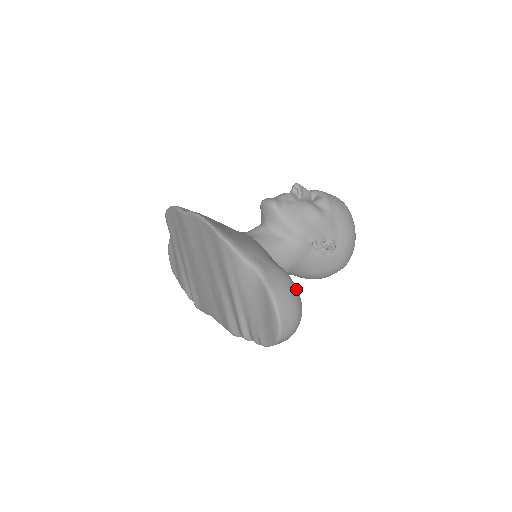
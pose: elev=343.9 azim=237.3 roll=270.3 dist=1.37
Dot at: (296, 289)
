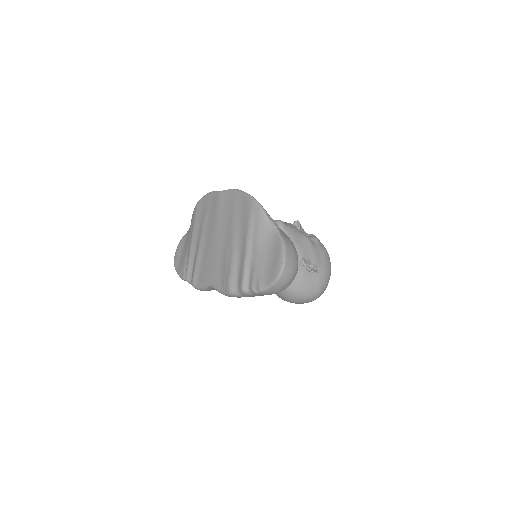
Dot at: occluded
